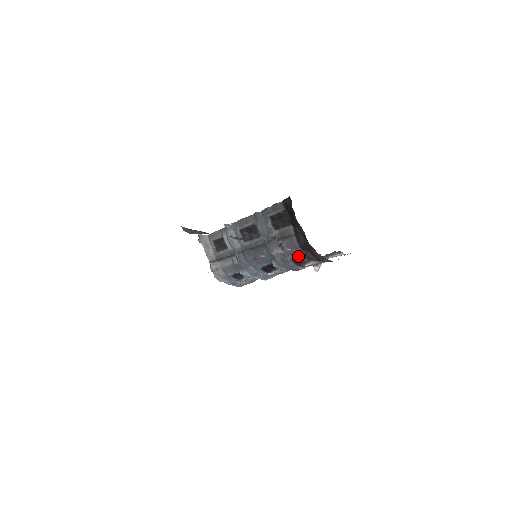
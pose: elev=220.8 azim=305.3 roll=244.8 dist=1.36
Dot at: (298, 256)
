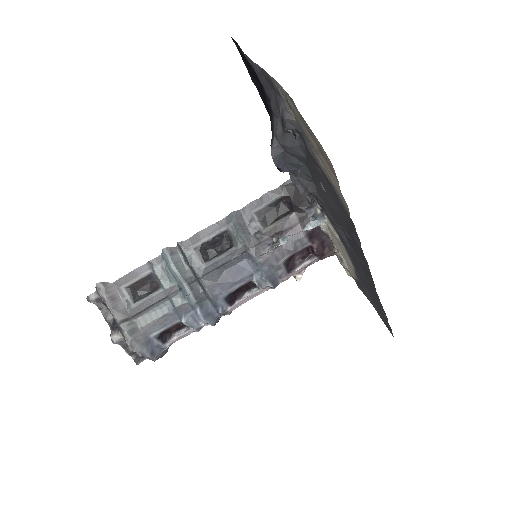
Dot at: (292, 256)
